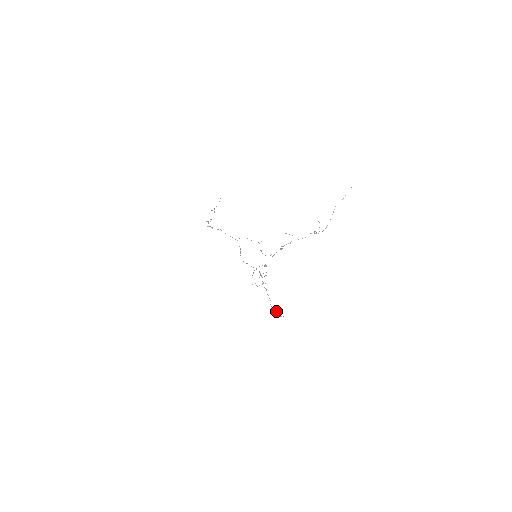
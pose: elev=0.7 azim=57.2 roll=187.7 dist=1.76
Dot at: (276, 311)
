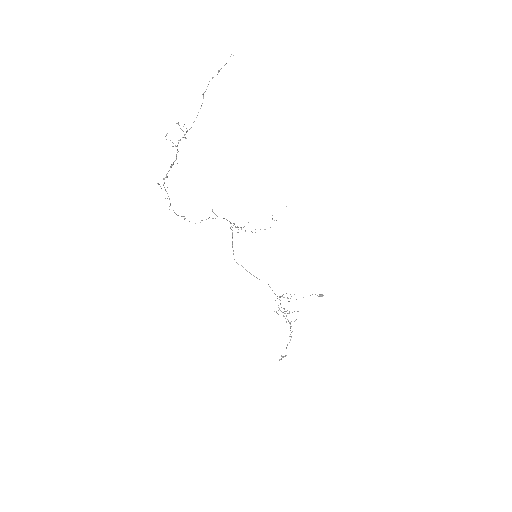
Dot at: occluded
